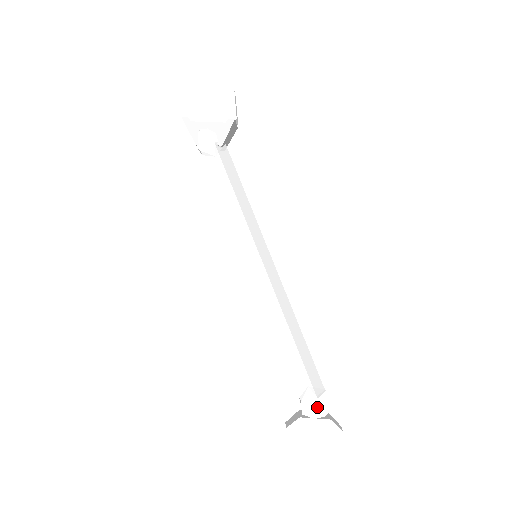
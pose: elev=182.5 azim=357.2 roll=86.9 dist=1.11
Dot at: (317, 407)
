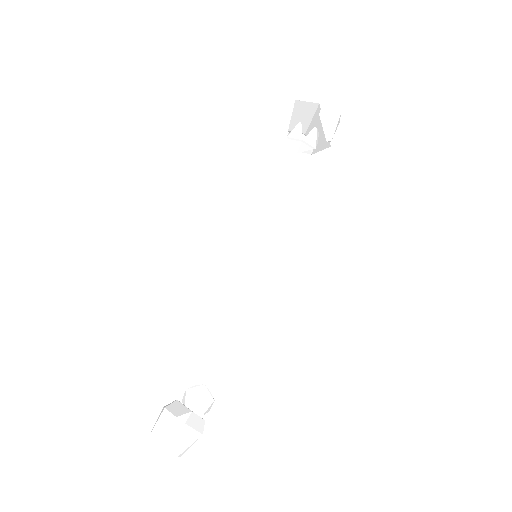
Dot at: (209, 408)
